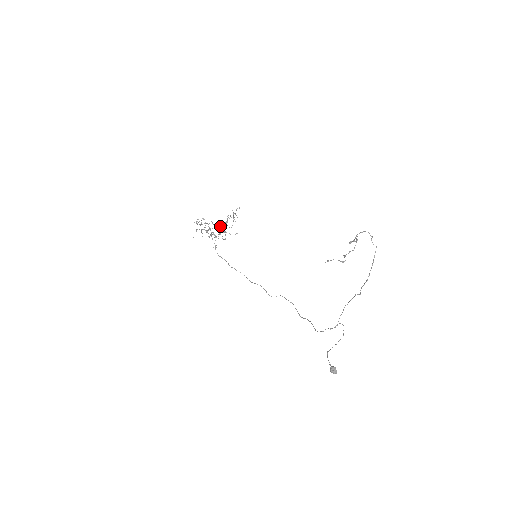
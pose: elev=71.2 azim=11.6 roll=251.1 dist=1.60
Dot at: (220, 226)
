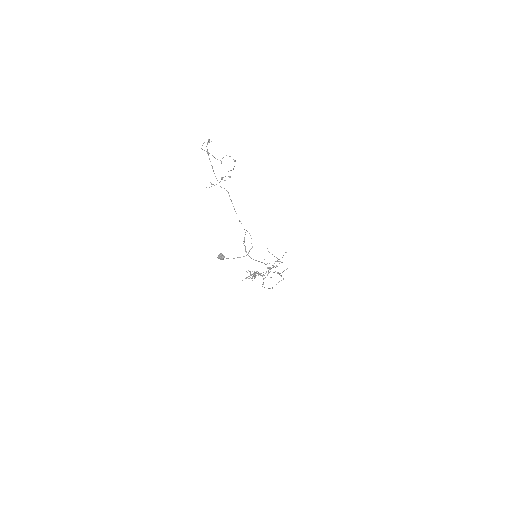
Dot at: occluded
